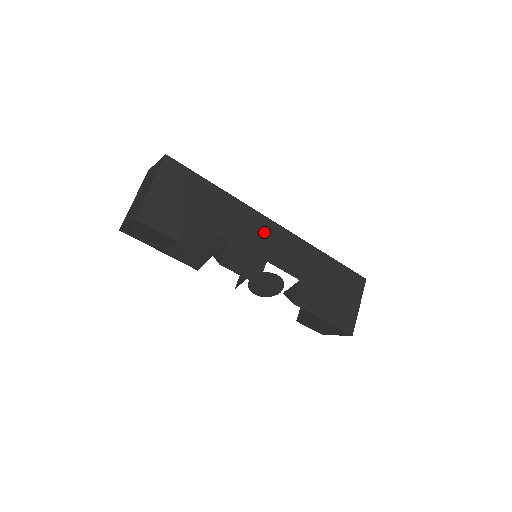
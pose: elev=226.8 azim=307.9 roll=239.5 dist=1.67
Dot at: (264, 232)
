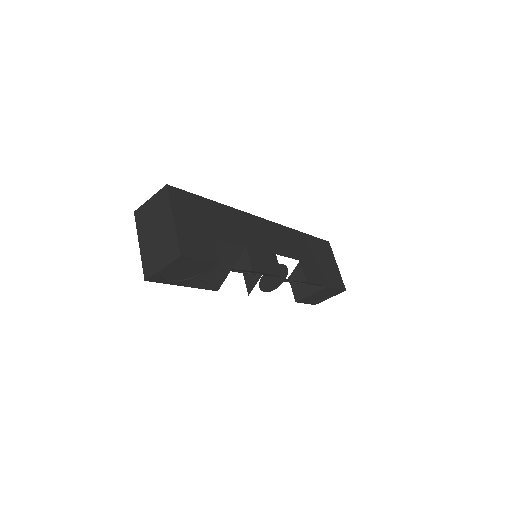
Dot at: (261, 230)
